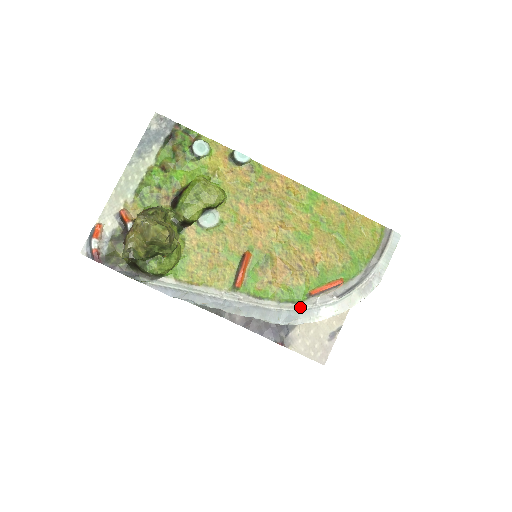
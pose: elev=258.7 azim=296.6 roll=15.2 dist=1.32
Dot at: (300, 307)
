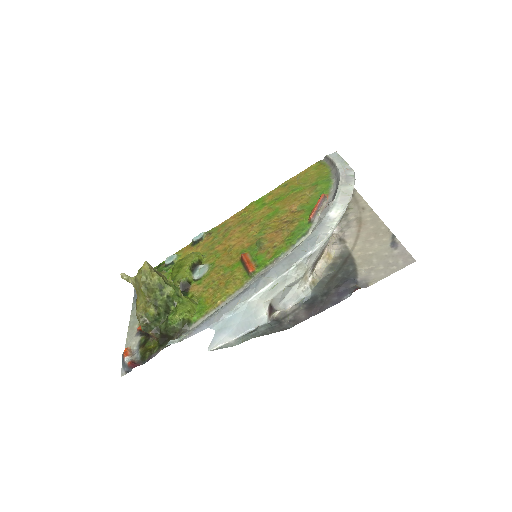
Dot at: (312, 231)
